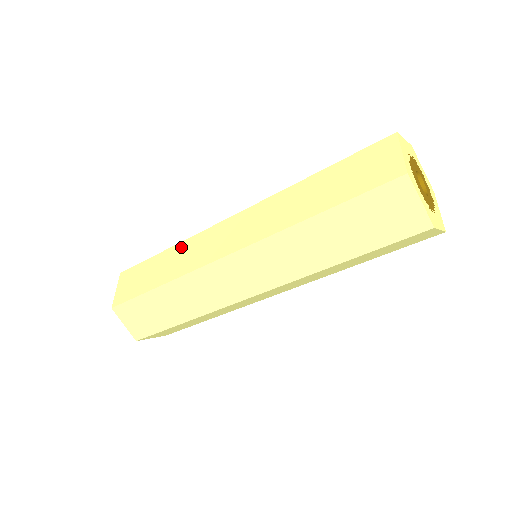
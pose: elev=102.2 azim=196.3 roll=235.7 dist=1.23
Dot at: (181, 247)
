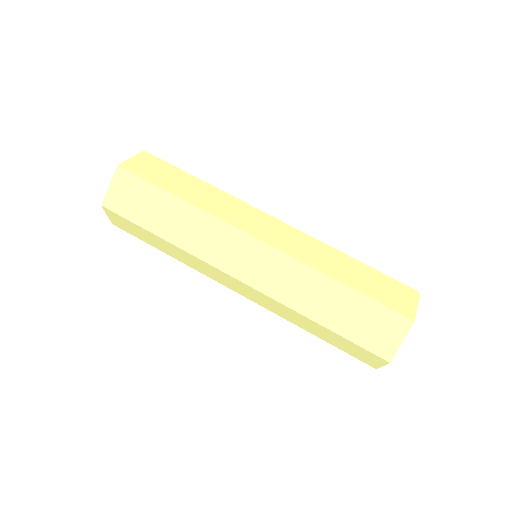
Dot at: (218, 193)
